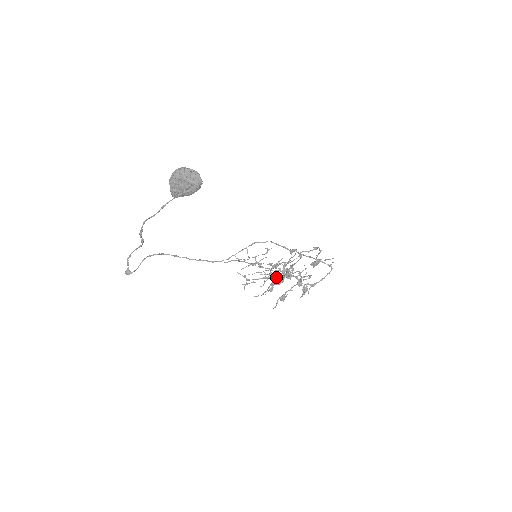
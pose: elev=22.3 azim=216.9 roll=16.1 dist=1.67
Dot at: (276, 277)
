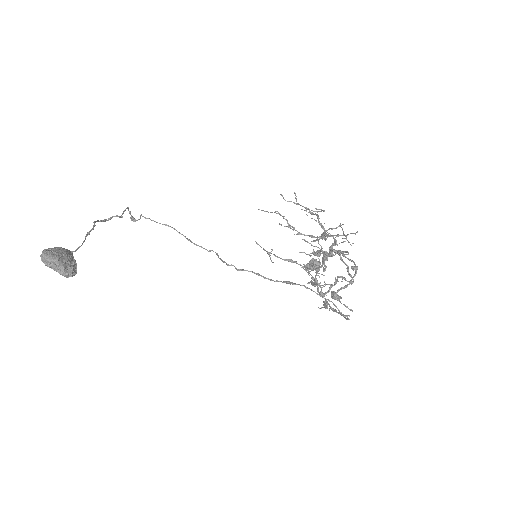
Dot at: occluded
